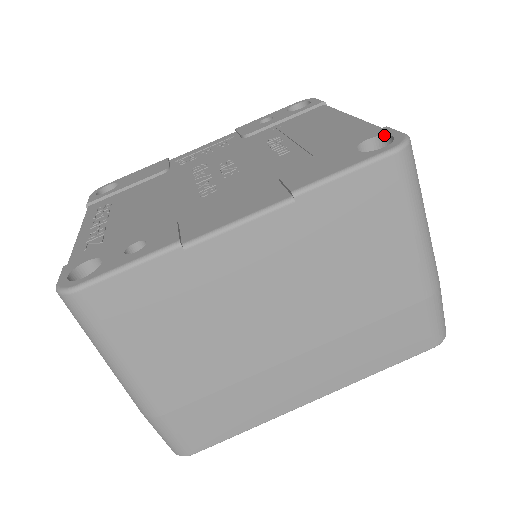
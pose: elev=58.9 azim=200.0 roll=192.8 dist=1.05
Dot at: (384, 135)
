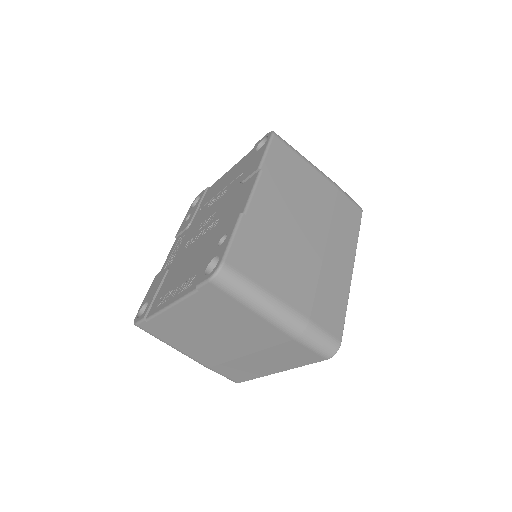
Dot at: (260, 142)
